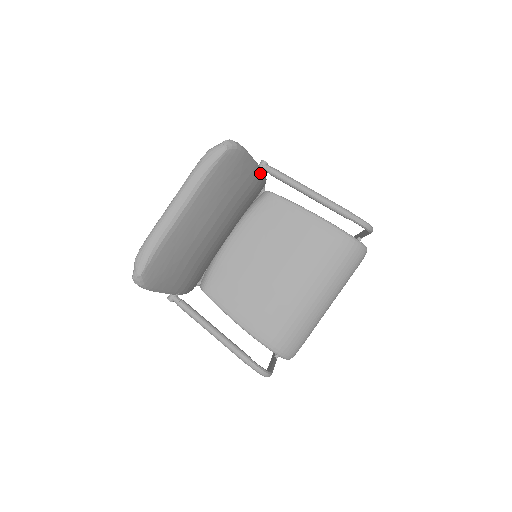
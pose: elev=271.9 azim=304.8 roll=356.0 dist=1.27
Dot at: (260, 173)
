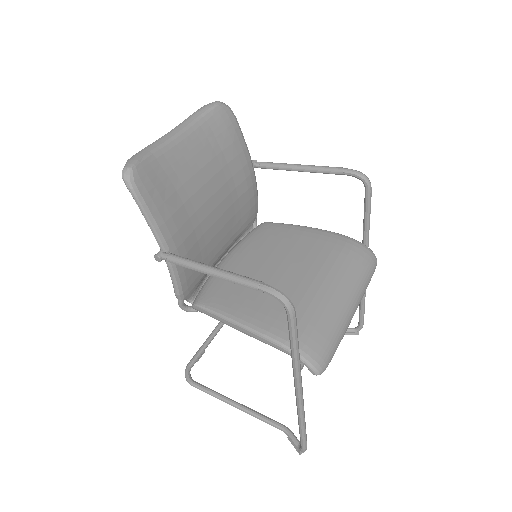
Dot at: (251, 165)
